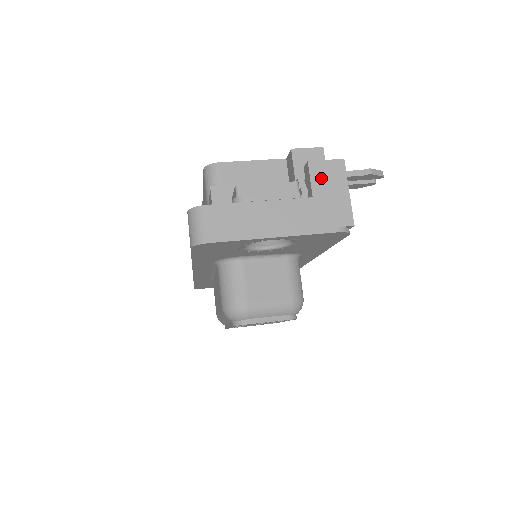
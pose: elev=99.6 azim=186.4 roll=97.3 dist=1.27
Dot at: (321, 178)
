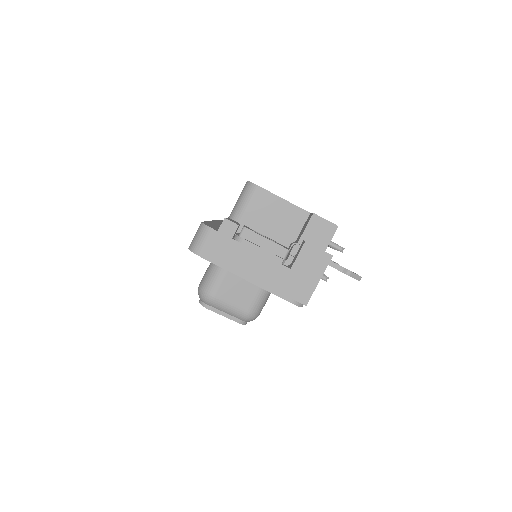
Dot at: (306, 259)
